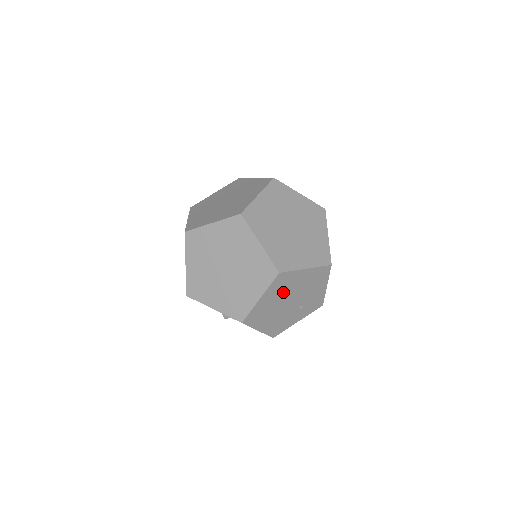
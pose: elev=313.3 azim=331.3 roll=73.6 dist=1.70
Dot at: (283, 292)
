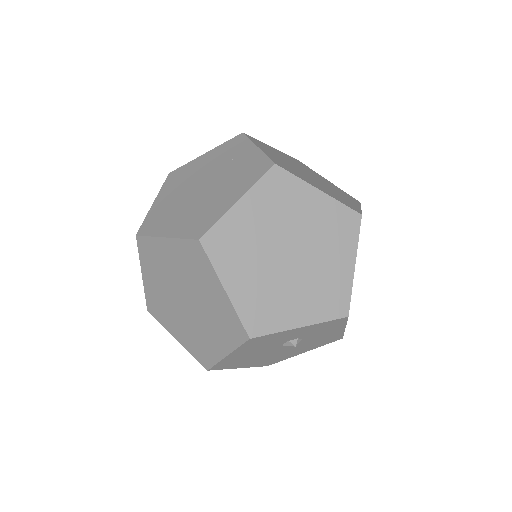
Dot at: occluded
